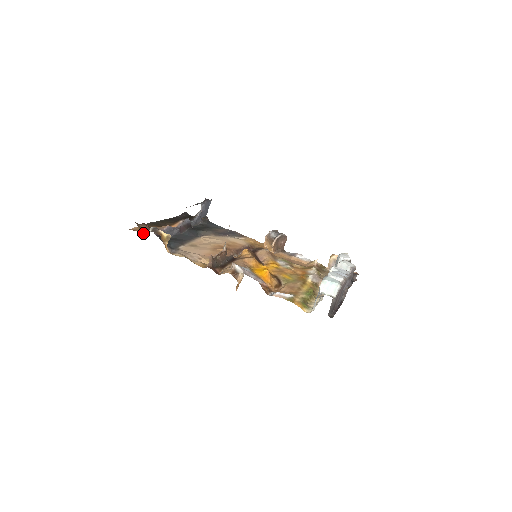
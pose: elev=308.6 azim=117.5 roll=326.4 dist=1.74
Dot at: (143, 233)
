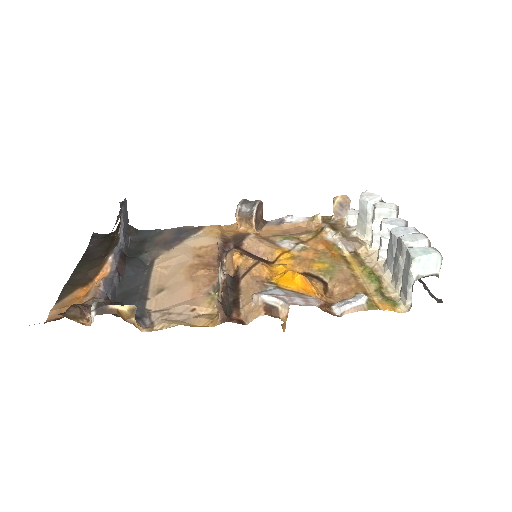
Dot at: (82, 323)
